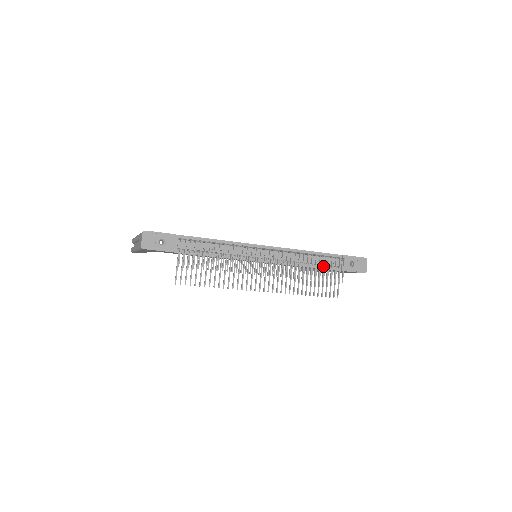
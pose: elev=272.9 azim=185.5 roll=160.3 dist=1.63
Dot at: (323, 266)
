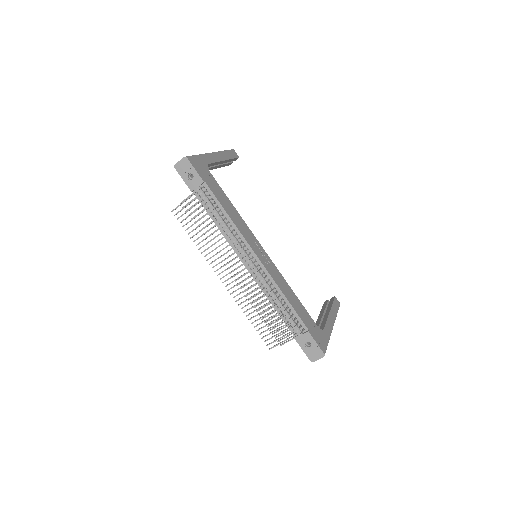
Dot at: (279, 319)
